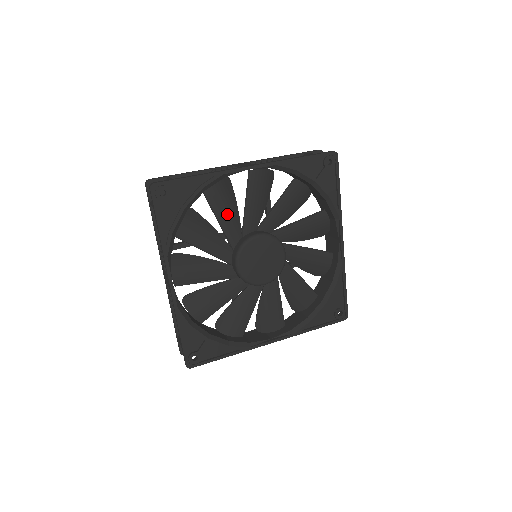
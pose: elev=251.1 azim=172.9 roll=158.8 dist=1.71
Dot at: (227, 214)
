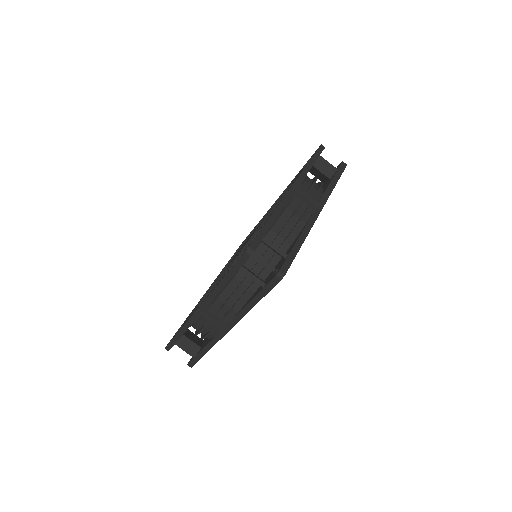
Dot at: occluded
